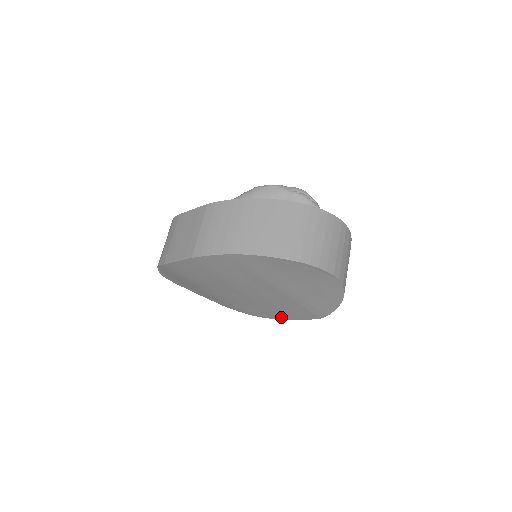
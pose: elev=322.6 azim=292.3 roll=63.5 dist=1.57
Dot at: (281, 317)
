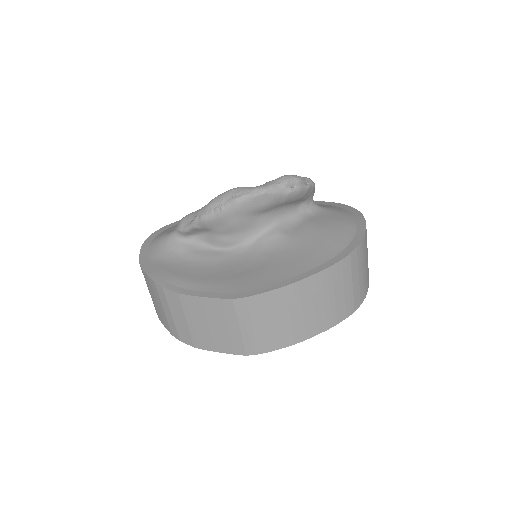
Dot at: occluded
